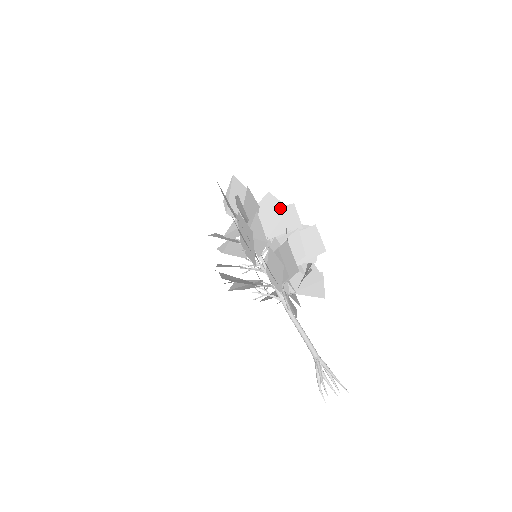
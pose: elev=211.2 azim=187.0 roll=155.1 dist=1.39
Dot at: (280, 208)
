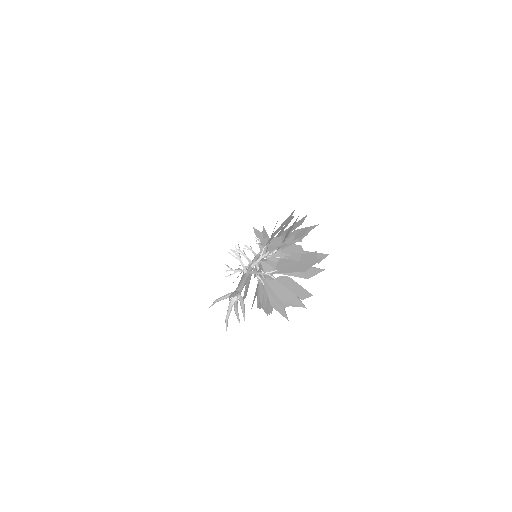
Dot at: occluded
